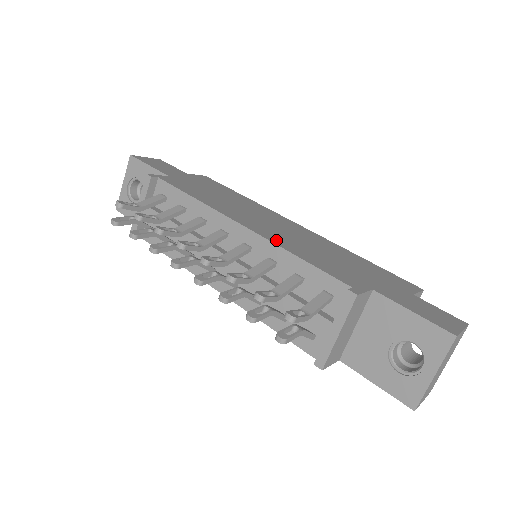
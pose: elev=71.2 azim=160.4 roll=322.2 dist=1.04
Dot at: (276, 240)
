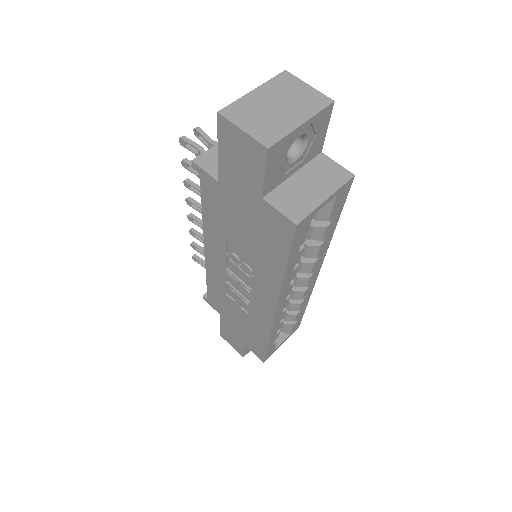
Dot at: occluded
